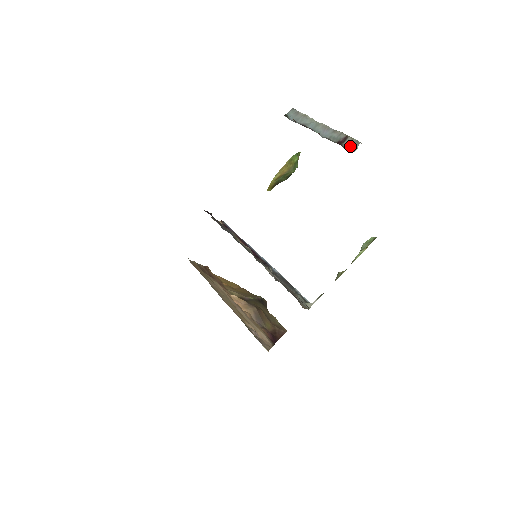
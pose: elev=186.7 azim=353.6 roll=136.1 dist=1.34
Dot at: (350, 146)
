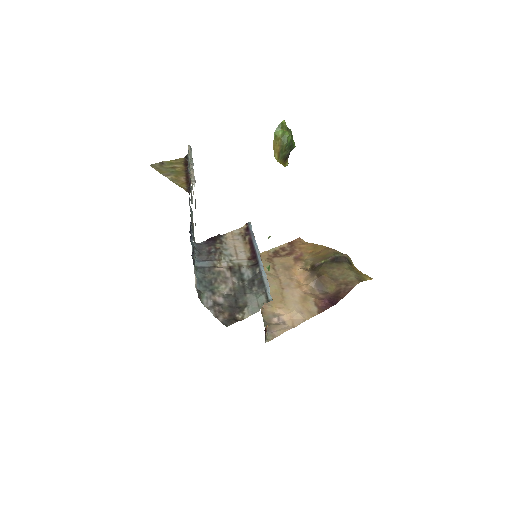
Dot at: (191, 187)
